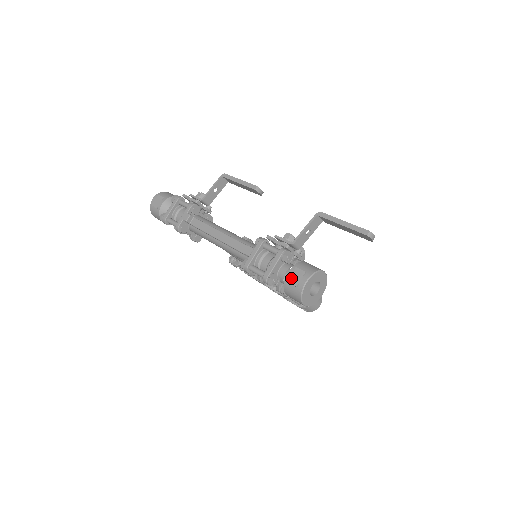
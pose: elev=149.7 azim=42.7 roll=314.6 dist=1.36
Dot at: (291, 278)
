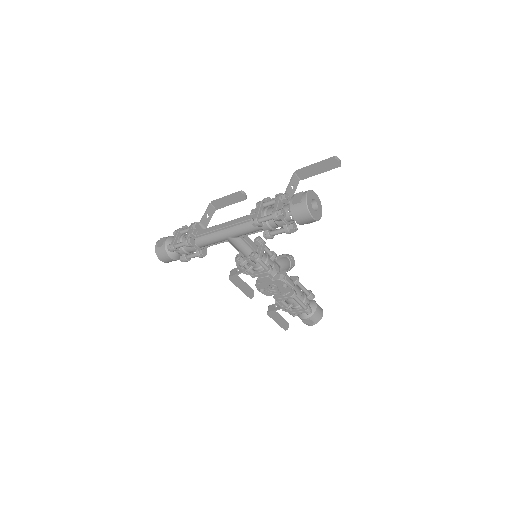
Dot at: (294, 200)
